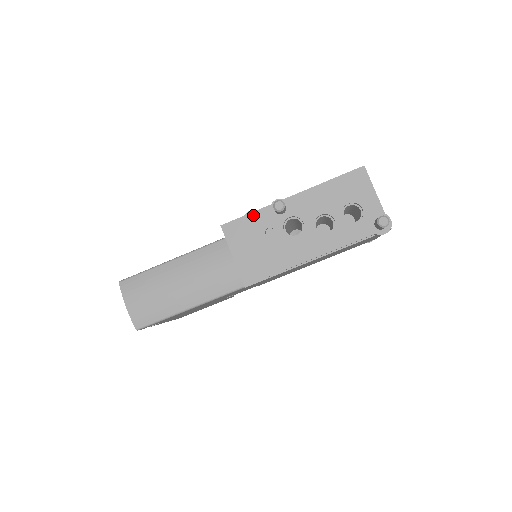
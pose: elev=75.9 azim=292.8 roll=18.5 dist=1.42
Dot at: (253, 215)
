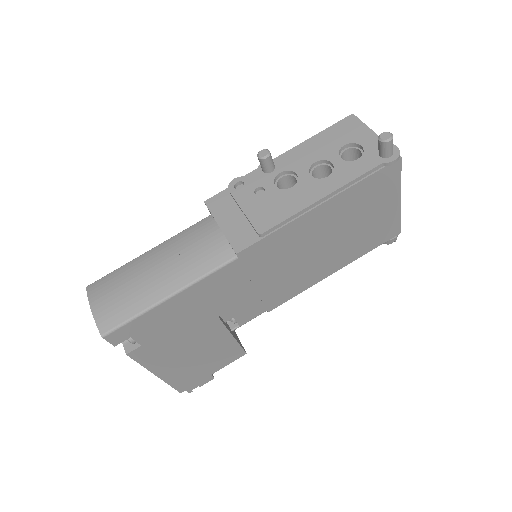
Dot at: (239, 181)
